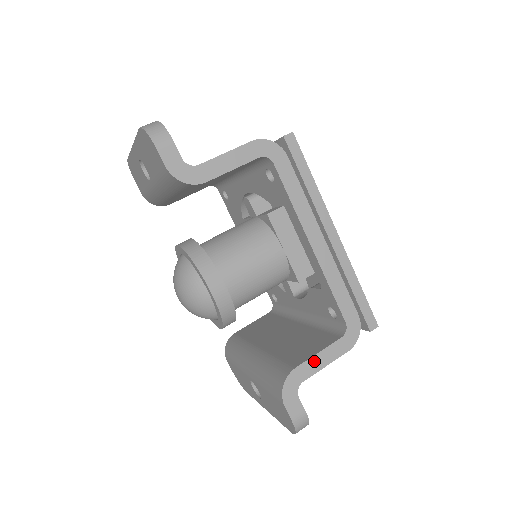
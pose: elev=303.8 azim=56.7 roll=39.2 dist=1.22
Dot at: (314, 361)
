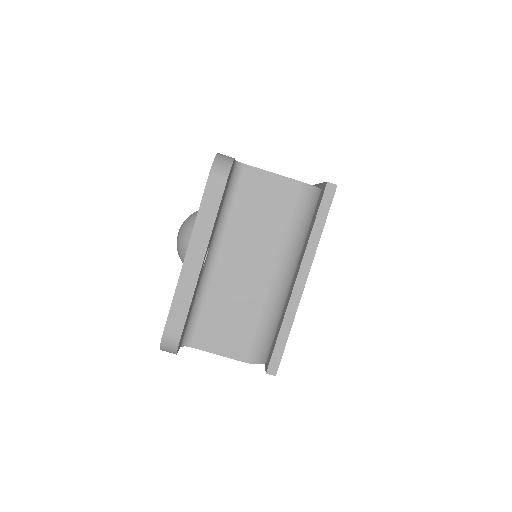
Dot at: occluded
